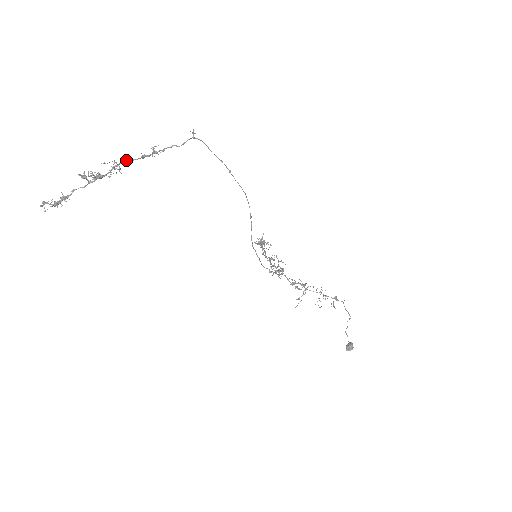
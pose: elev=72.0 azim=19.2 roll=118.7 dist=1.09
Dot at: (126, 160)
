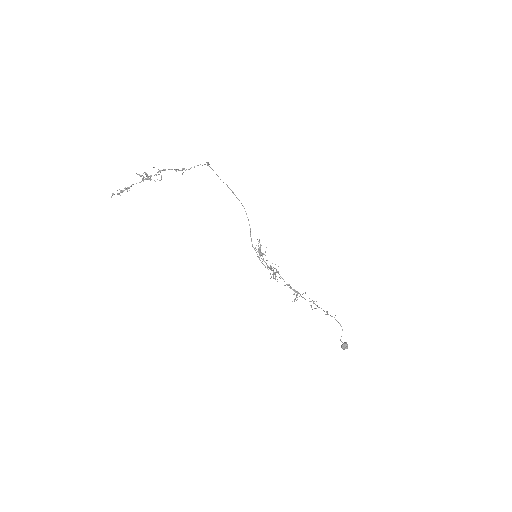
Dot at: occluded
